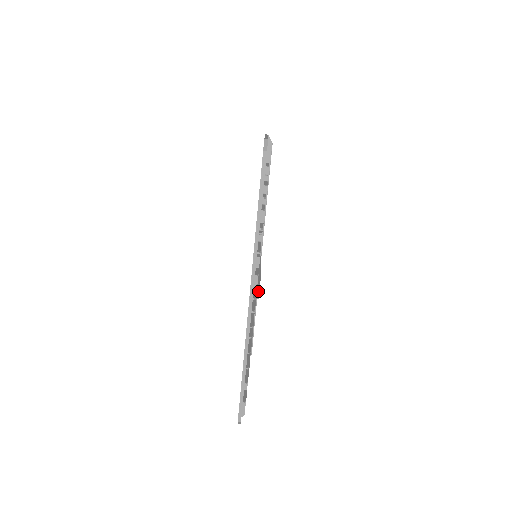
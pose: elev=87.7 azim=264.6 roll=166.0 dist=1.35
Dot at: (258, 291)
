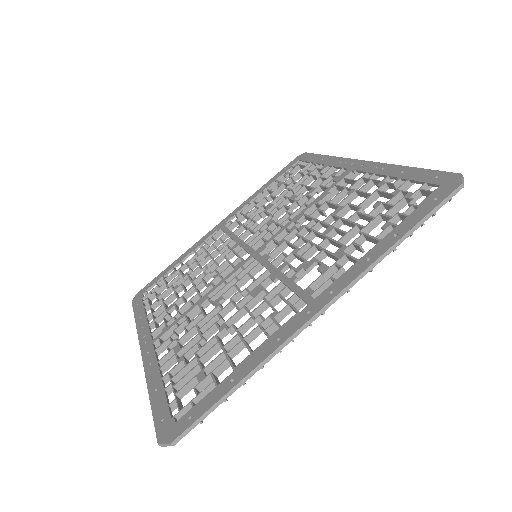
Dot at: occluded
